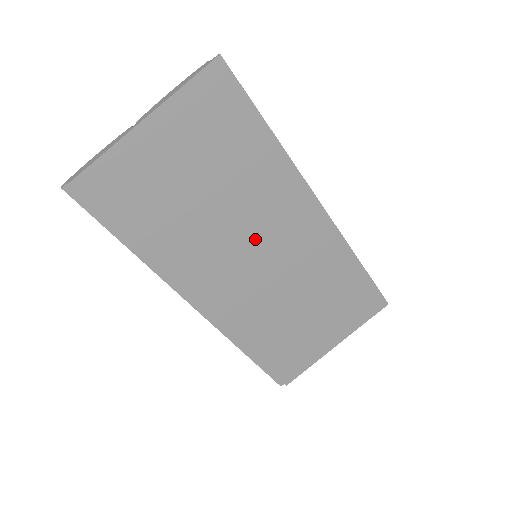
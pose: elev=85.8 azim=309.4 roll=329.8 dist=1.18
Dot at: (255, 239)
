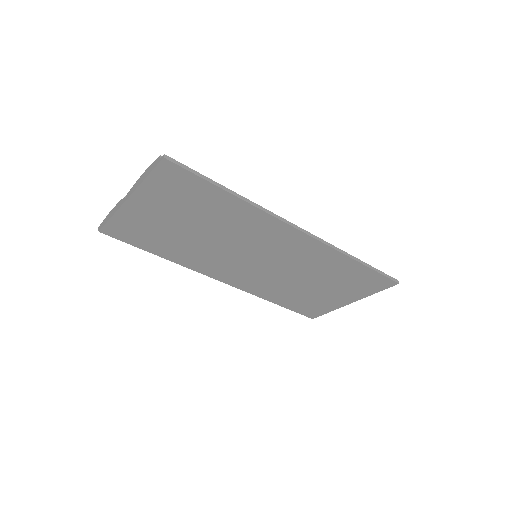
Dot at: (248, 251)
